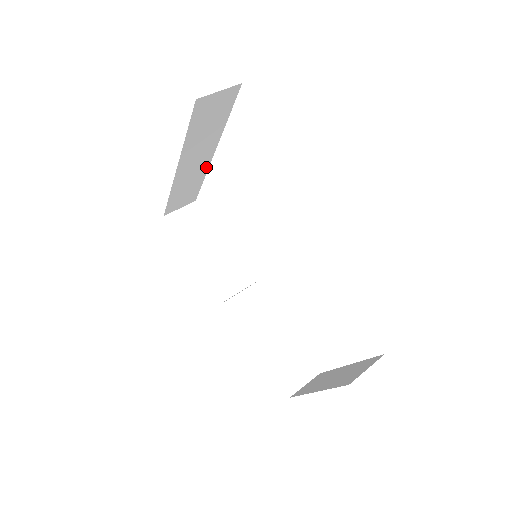
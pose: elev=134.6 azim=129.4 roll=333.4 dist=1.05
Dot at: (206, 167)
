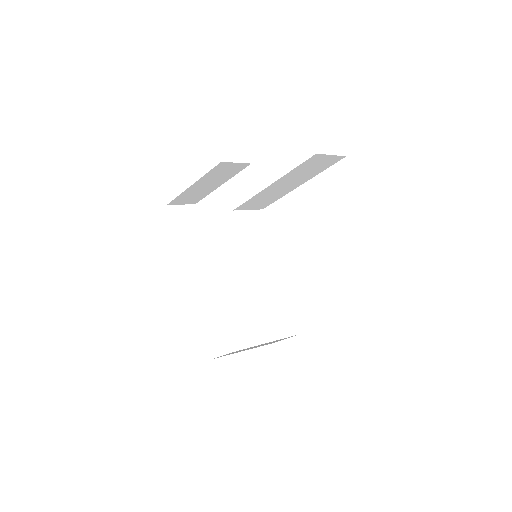
Dot at: (217, 293)
